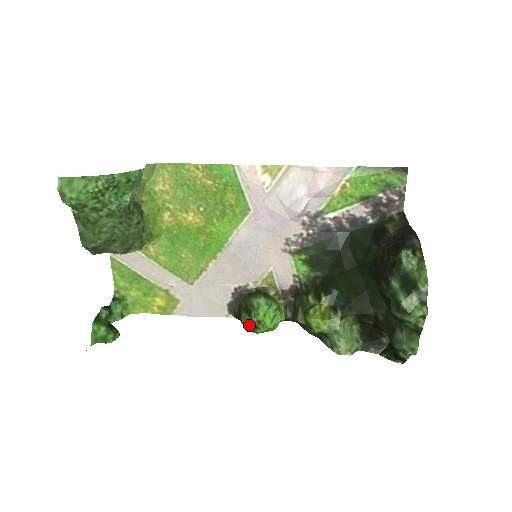
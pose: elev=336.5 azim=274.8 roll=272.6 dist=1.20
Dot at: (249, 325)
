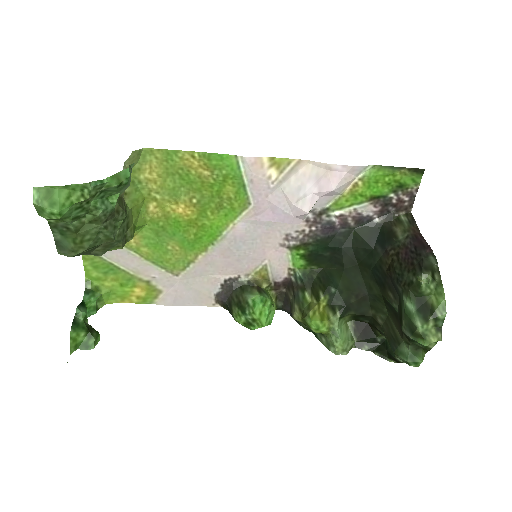
Dot at: (242, 321)
